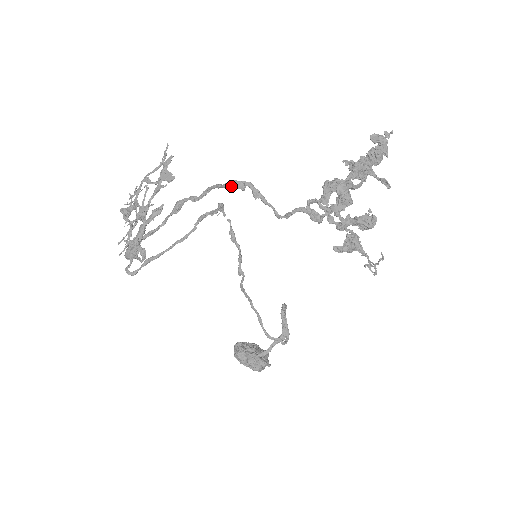
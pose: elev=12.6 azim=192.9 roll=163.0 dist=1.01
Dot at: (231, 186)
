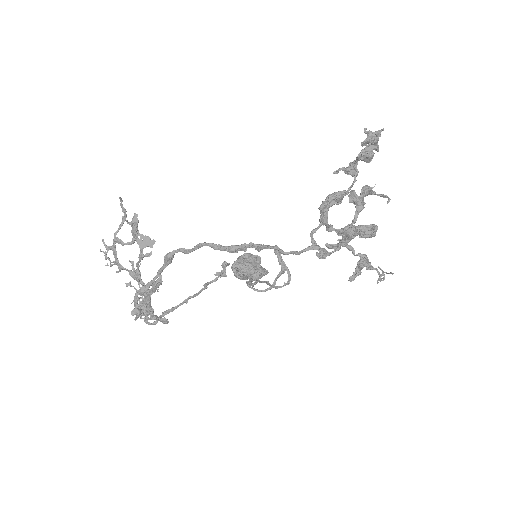
Dot at: (232, 252)
